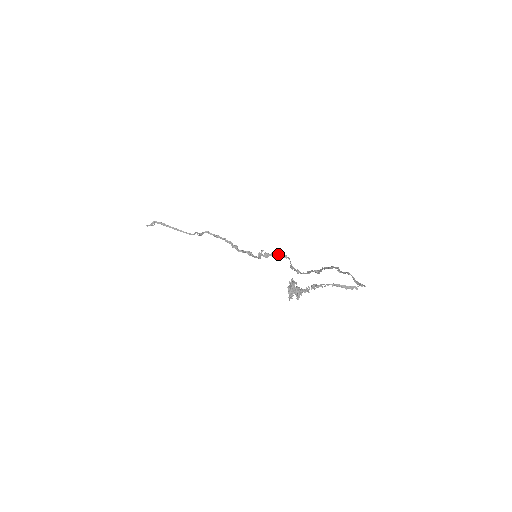
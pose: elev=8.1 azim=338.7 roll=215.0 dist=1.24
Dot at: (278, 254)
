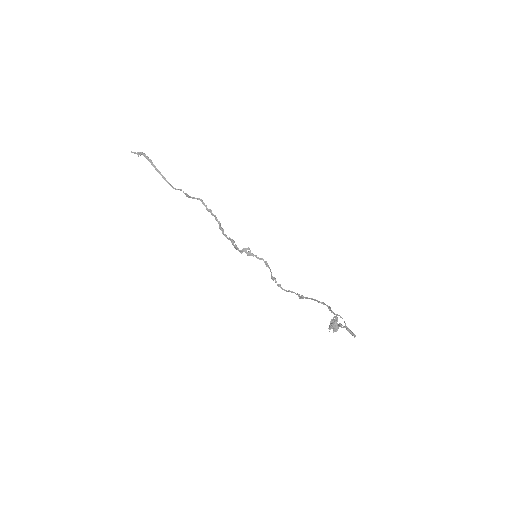
Dot at: (260, 258)
